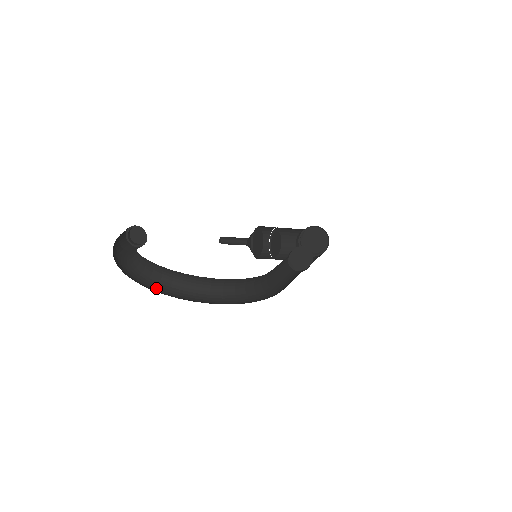
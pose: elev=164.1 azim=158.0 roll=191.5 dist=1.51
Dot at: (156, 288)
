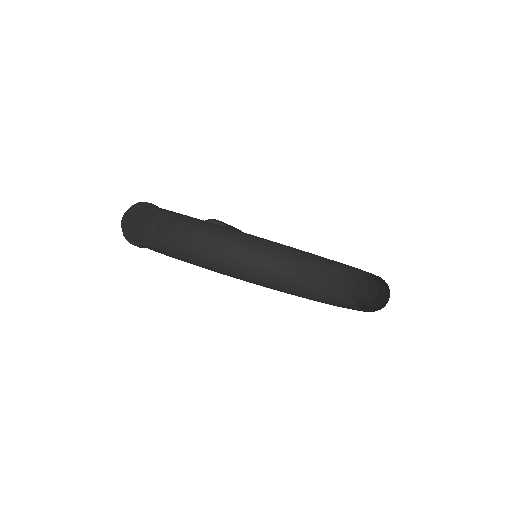
Dot at: (321, 301)
